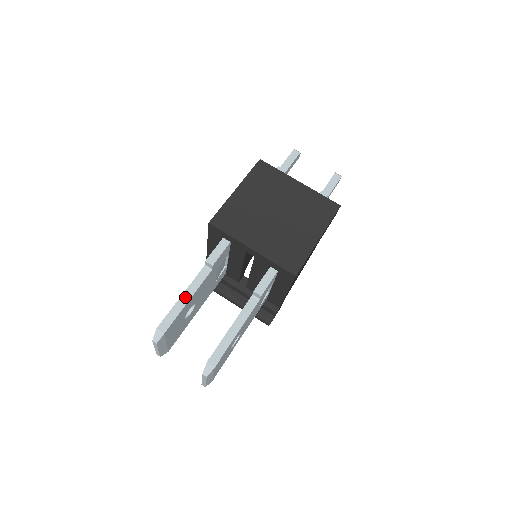
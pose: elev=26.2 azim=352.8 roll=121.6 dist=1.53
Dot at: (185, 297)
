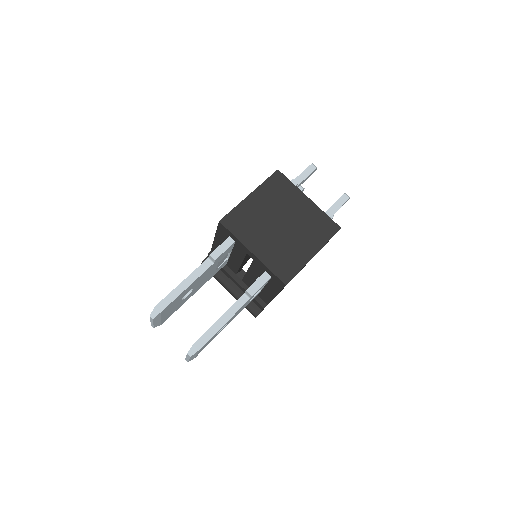
Dot at: (185, 283)
